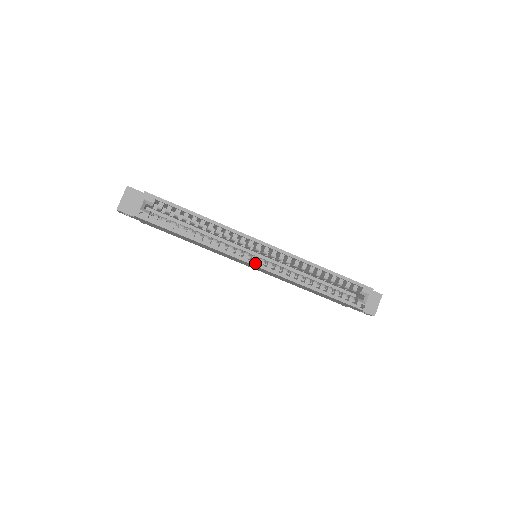
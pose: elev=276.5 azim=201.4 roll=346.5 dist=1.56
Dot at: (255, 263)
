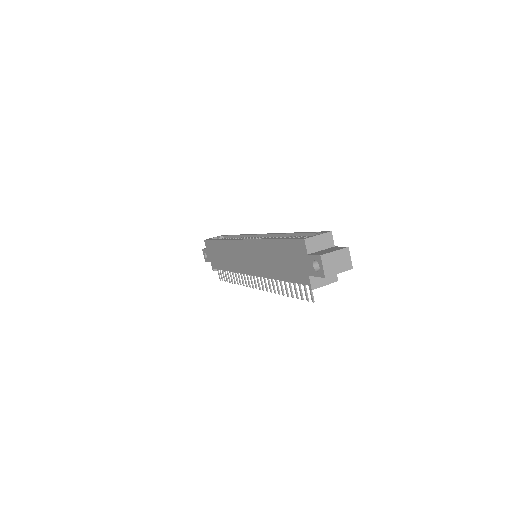
Dot at: occluded
